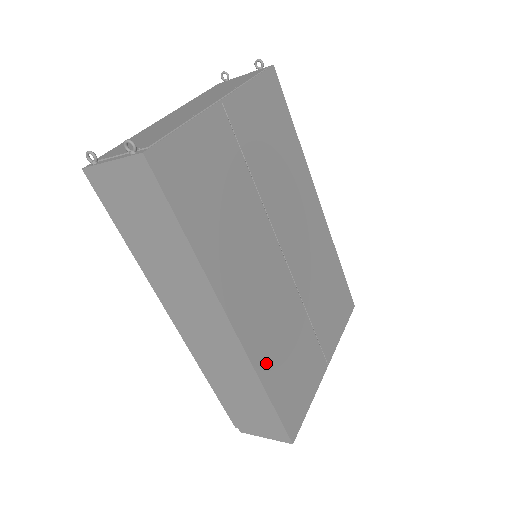
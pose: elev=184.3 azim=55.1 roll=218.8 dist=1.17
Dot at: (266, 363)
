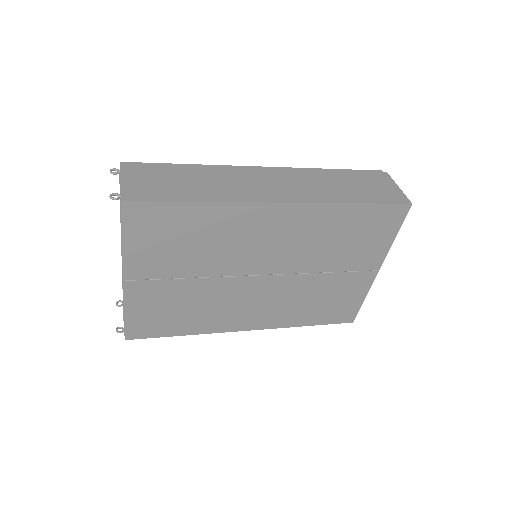
Dot at: (293, 319)
